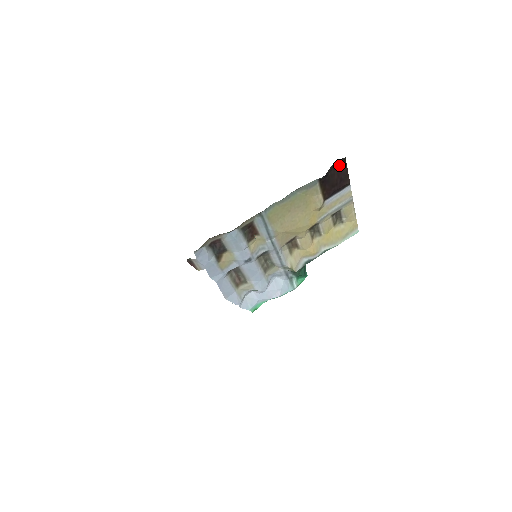
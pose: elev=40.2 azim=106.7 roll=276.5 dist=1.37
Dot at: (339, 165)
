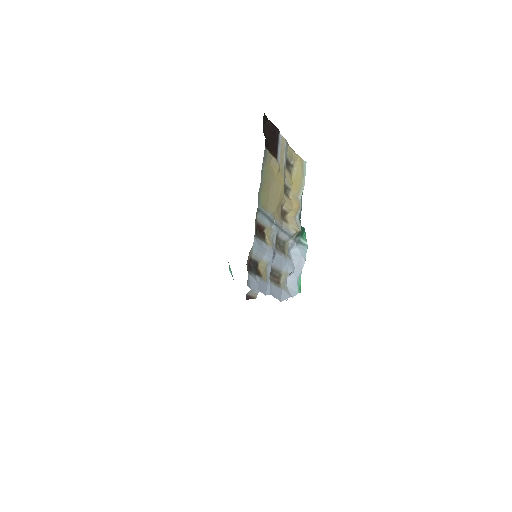
Dot at: (264, 124)
